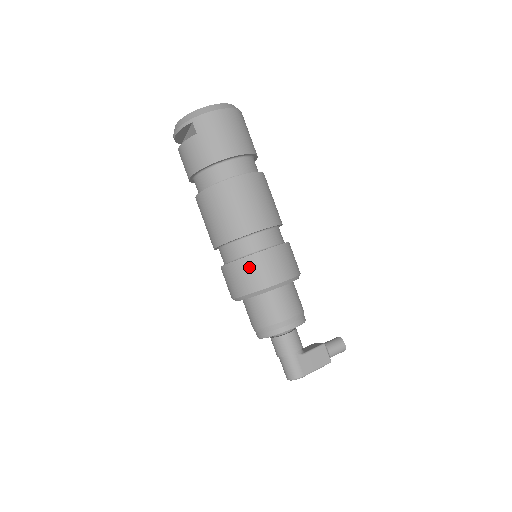
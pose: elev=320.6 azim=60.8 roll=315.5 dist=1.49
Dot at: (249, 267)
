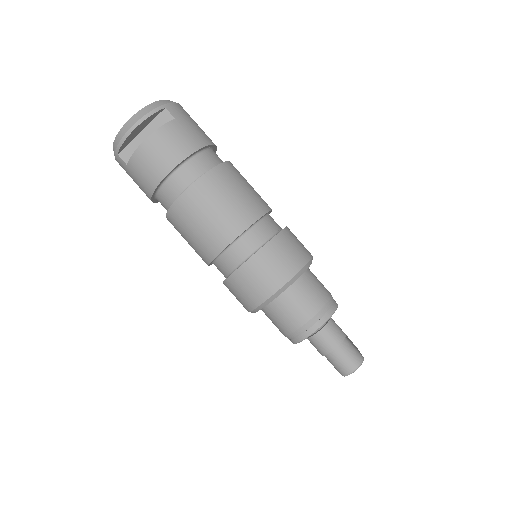
Dot at: (287, 242)
